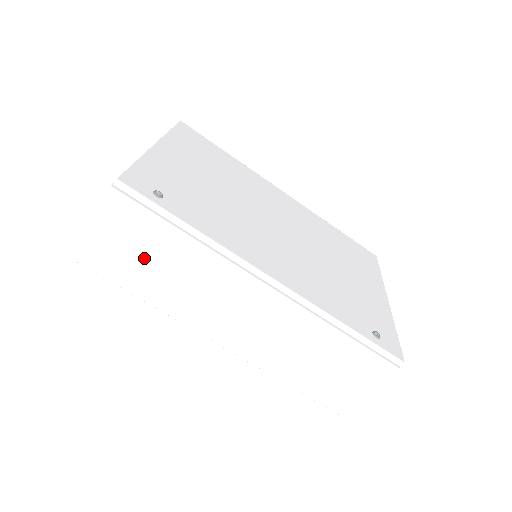
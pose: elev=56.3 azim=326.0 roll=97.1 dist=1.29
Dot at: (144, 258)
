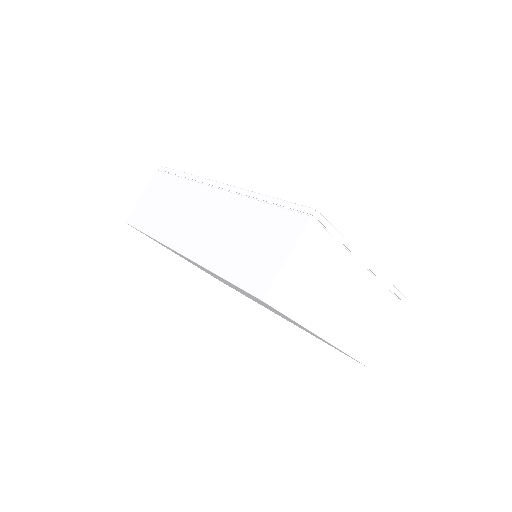
Dot at: (157, 203)
